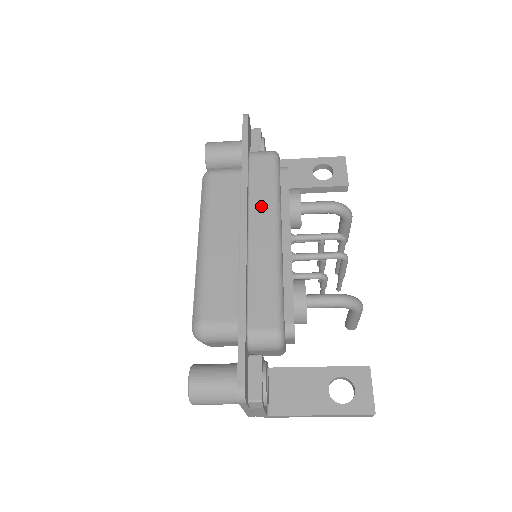
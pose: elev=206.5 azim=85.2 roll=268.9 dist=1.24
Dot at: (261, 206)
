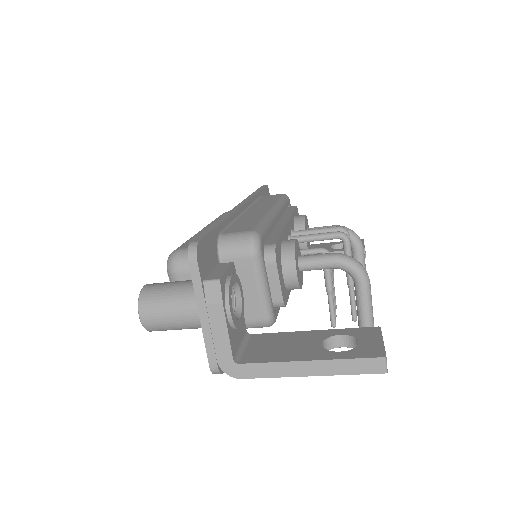
Dot at: (263, 204)
